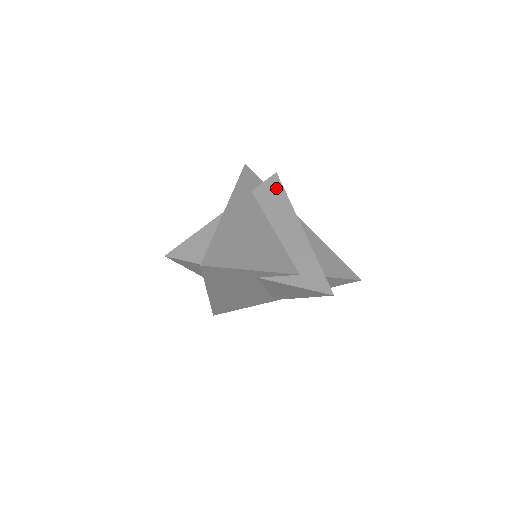
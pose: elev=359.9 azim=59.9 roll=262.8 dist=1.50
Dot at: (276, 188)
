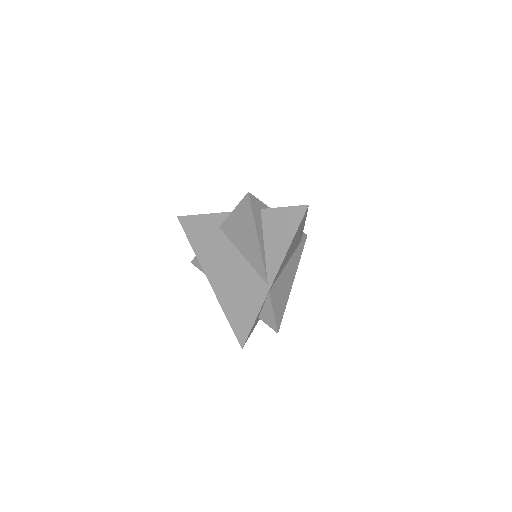
Dot at: occluded
